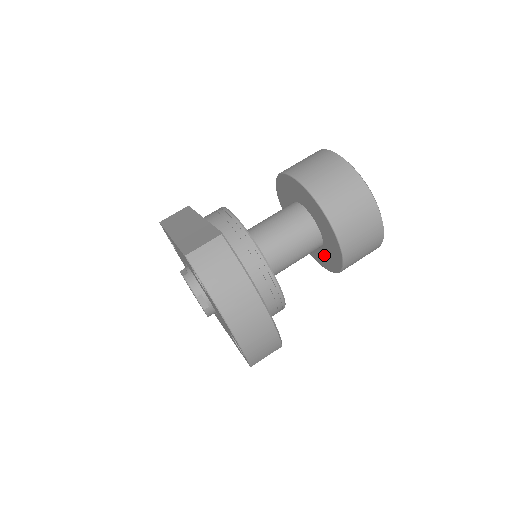
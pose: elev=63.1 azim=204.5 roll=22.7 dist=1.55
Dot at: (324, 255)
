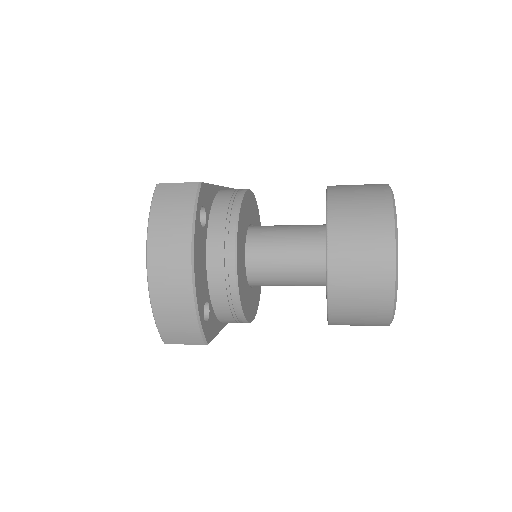
Dot at: occluded
